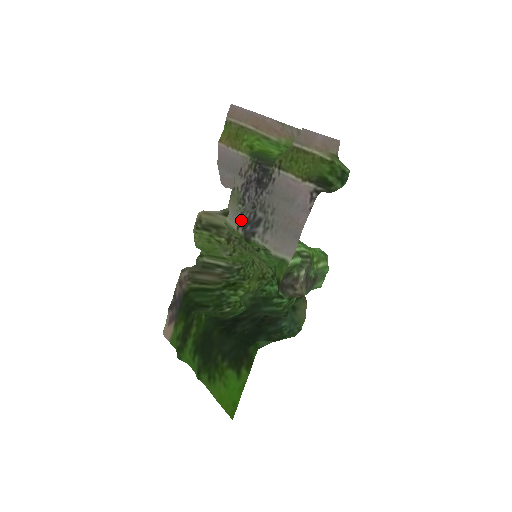
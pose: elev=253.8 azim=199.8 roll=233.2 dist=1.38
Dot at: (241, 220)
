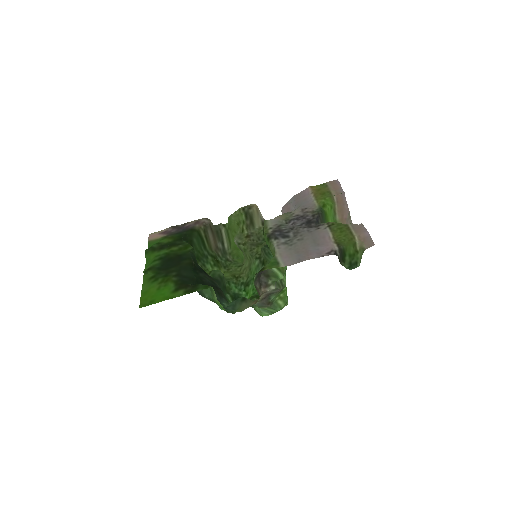
Dot at: (277, 227)
